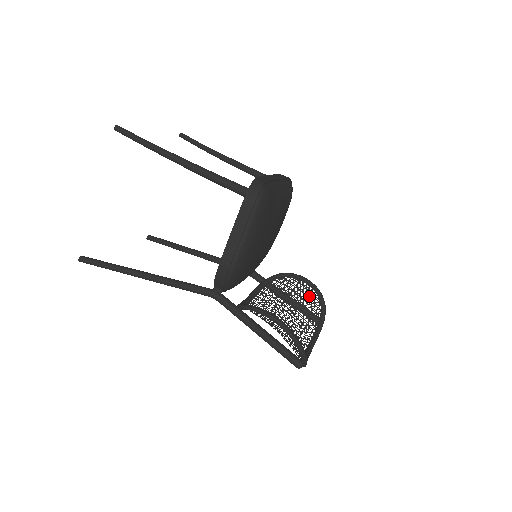
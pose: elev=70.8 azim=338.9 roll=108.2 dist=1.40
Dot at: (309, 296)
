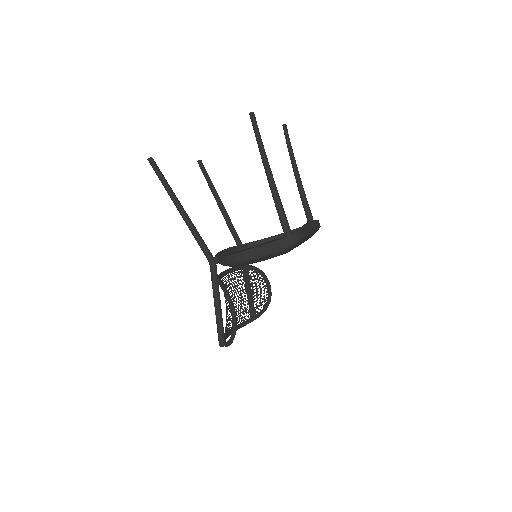
Dot at: occluded
